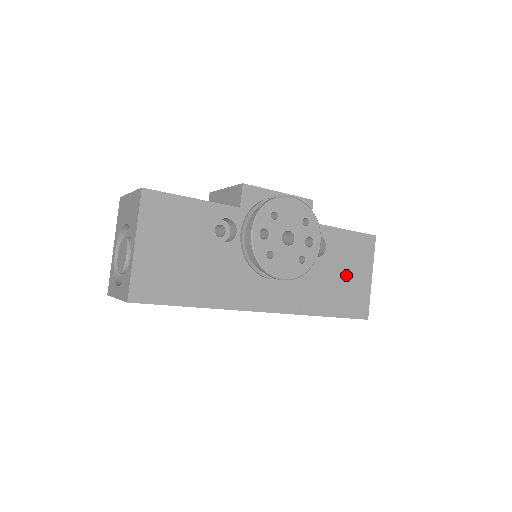
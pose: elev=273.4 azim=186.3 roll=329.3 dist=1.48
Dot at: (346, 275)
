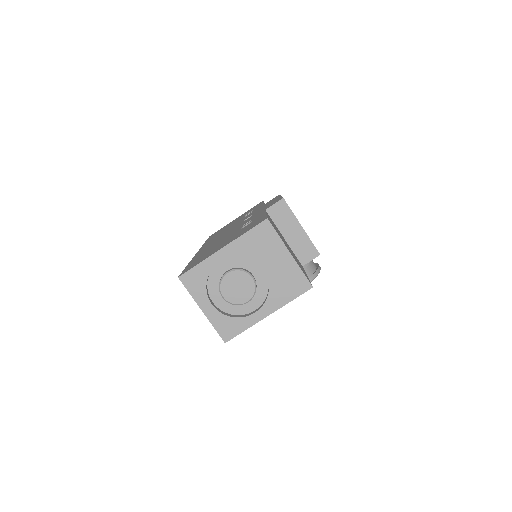
Dot at: occluded
